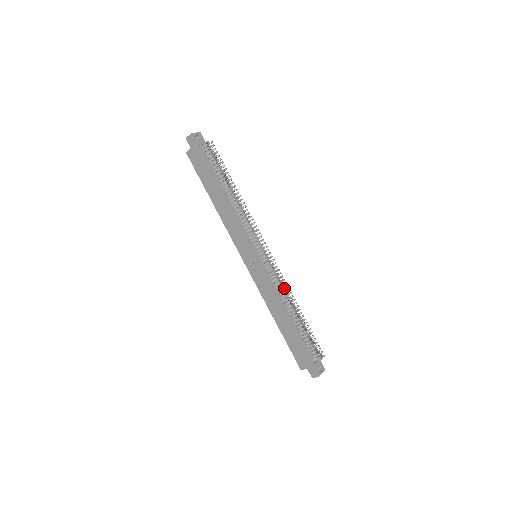
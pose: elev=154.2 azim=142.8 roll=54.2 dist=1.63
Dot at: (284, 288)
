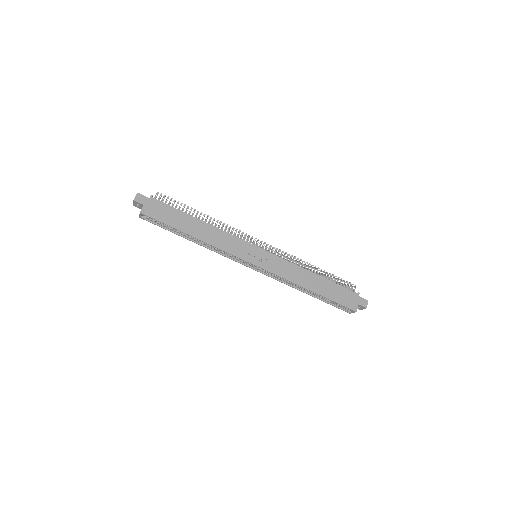
Dot at: (293, 261)
